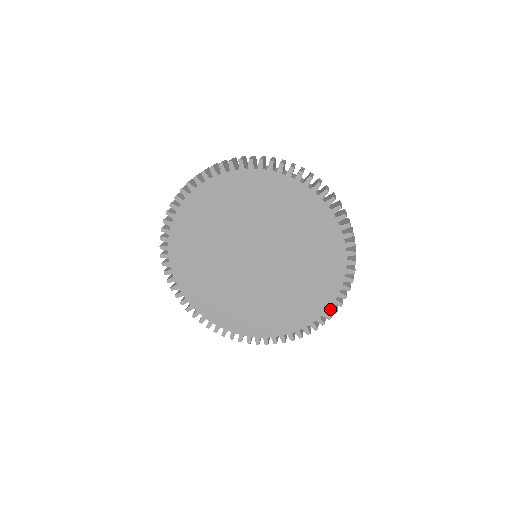
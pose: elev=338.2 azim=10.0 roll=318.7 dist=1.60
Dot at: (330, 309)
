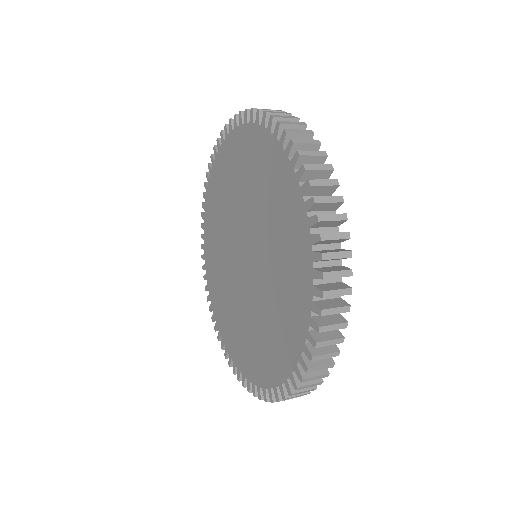
Dot at: (315, 275)
